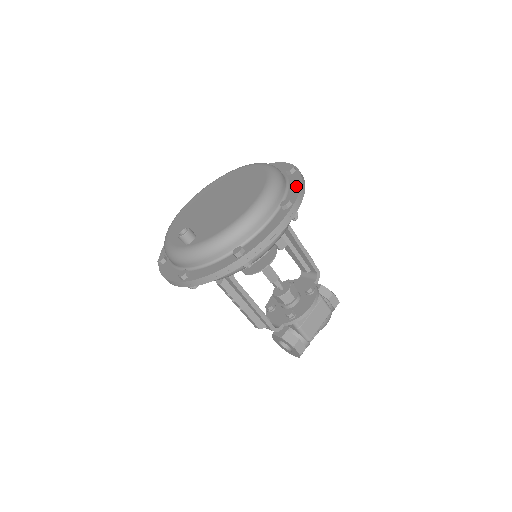
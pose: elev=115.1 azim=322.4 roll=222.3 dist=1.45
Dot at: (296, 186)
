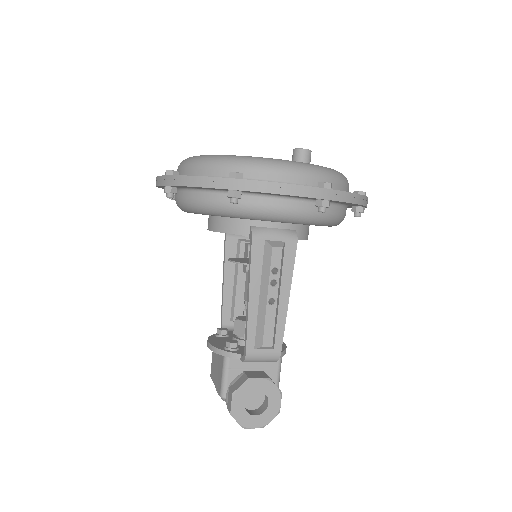
Dot at: occluded
